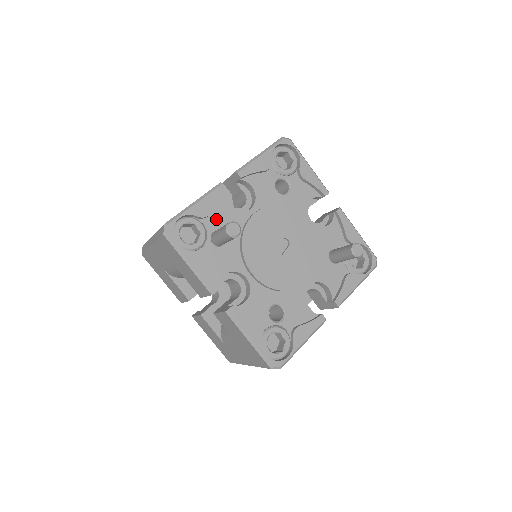
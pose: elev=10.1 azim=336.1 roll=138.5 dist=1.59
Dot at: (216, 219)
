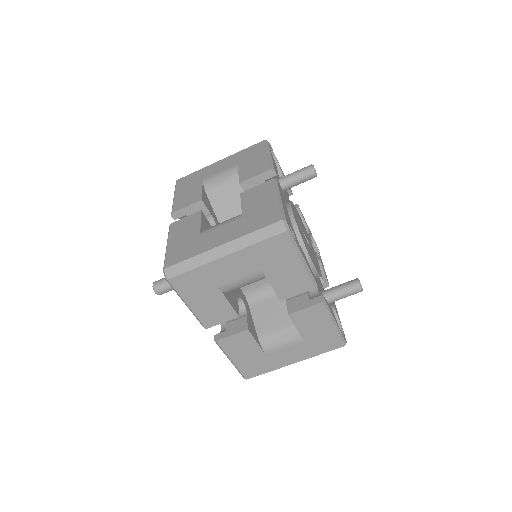
Dot at: occluded
